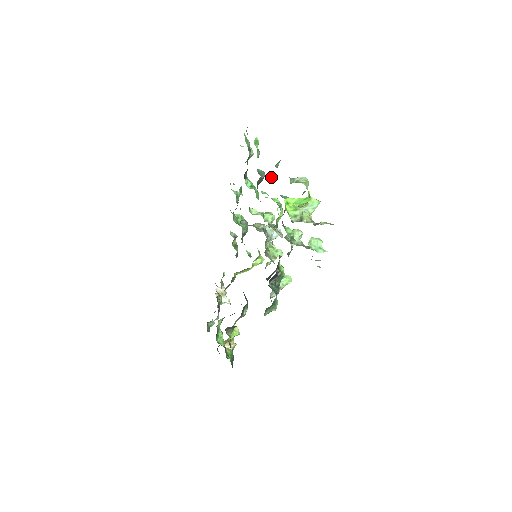
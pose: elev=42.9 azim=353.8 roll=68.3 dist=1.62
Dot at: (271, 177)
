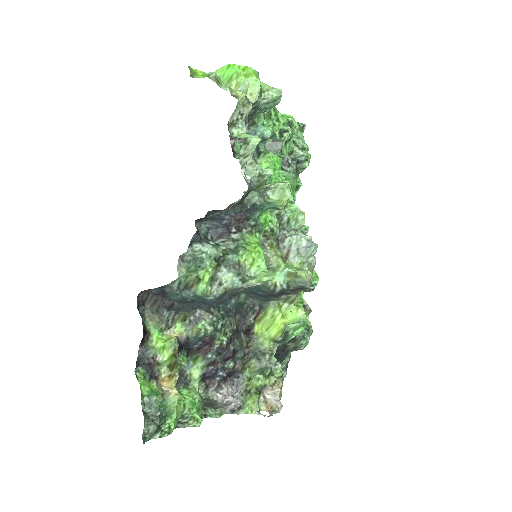
Dot at: (266, 120)
